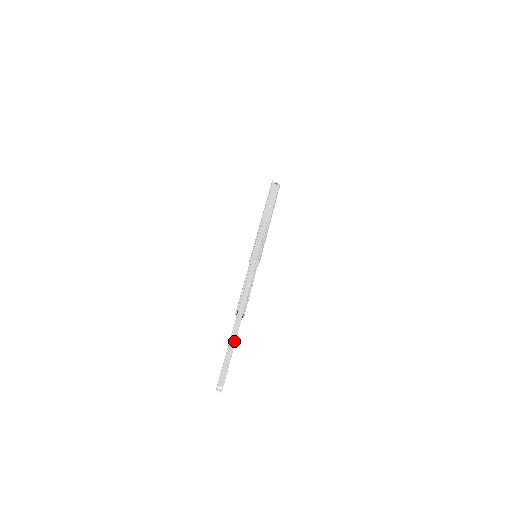
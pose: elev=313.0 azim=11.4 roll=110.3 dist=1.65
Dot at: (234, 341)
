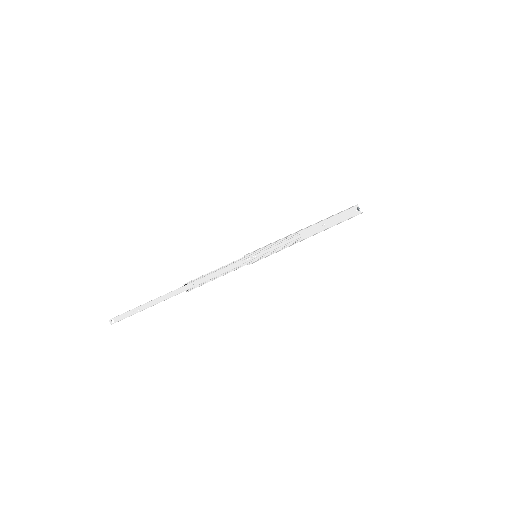
Dot at: (159, 301)
